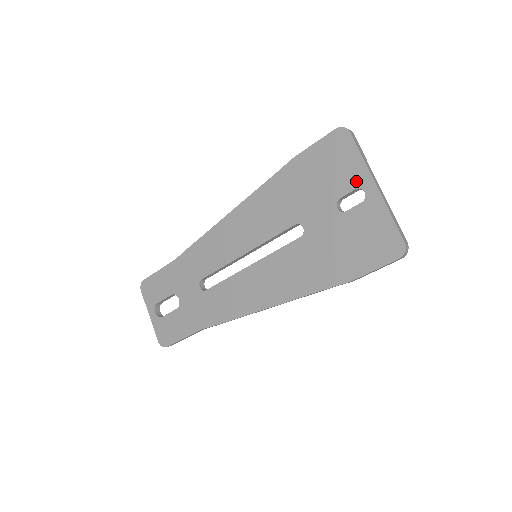
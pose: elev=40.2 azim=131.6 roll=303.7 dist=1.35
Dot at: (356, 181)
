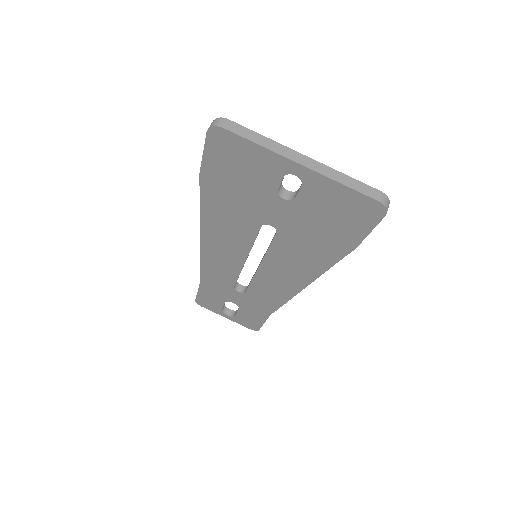
Dot at: (277, 170)
